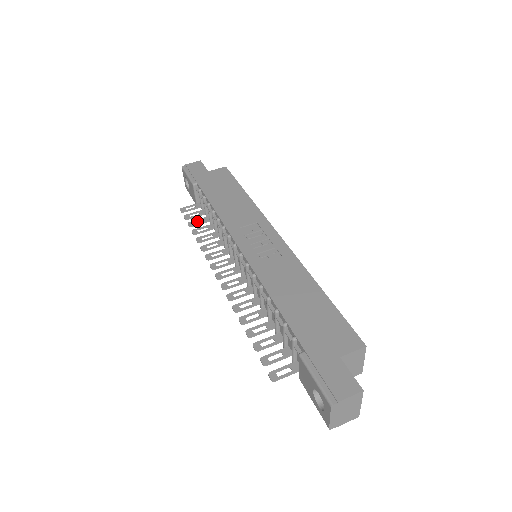
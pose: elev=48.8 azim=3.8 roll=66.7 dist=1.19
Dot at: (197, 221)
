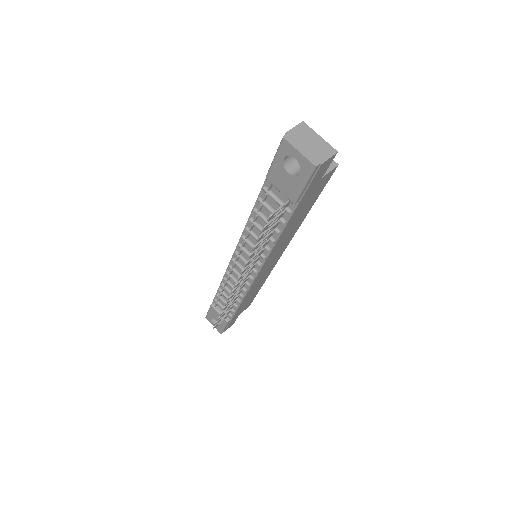
Dot at: (224, 314)
